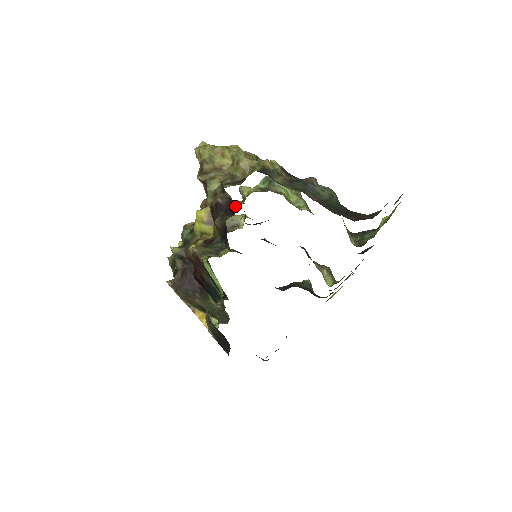
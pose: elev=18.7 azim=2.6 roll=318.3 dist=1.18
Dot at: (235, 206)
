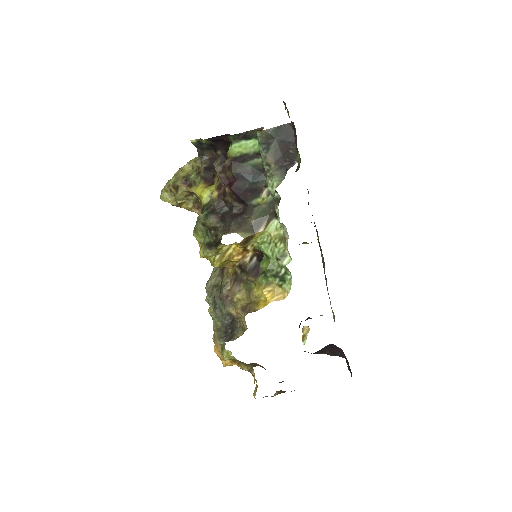
Dot at: occluded
